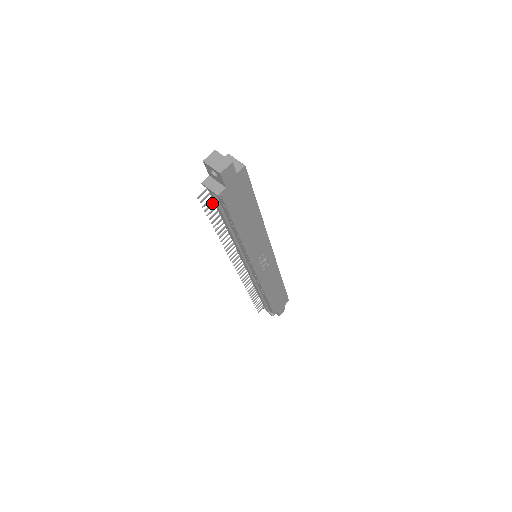
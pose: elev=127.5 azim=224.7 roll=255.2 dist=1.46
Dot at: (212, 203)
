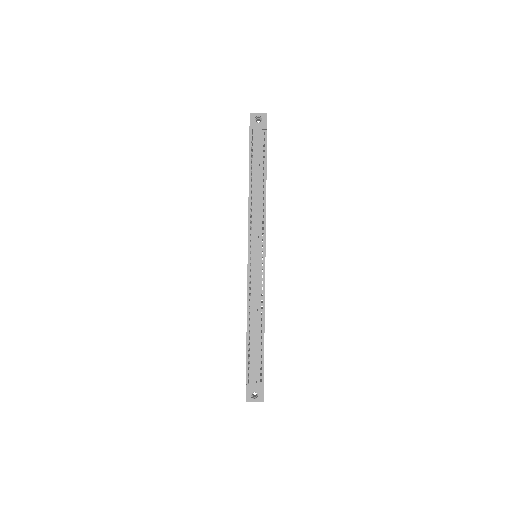
Dot at: (252, 149)
